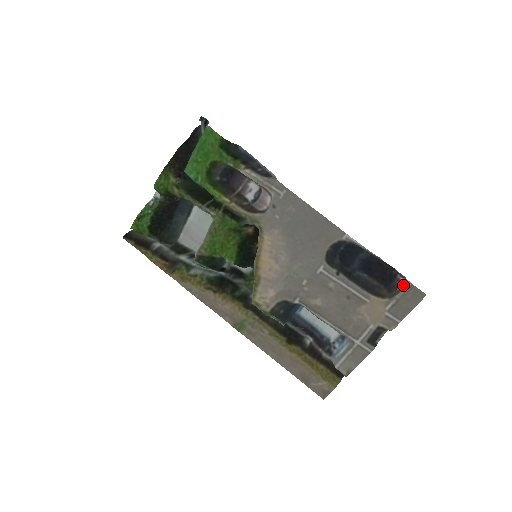
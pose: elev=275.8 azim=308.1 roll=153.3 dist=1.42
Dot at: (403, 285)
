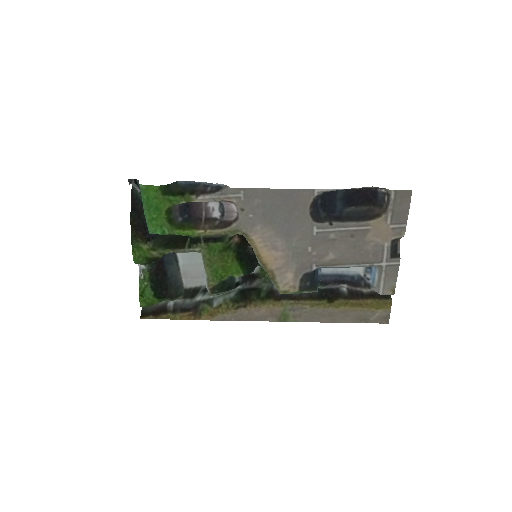
Dot at: (388, 195)
